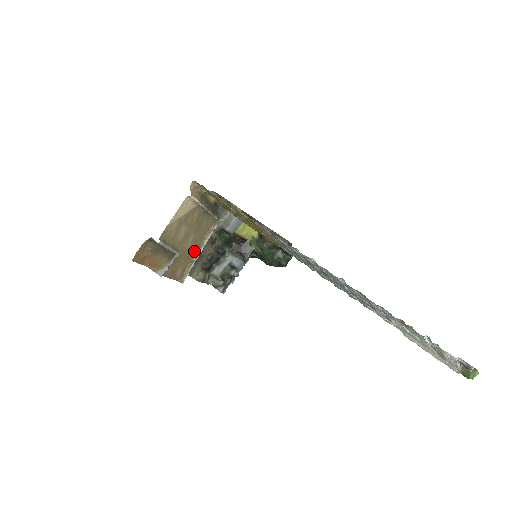
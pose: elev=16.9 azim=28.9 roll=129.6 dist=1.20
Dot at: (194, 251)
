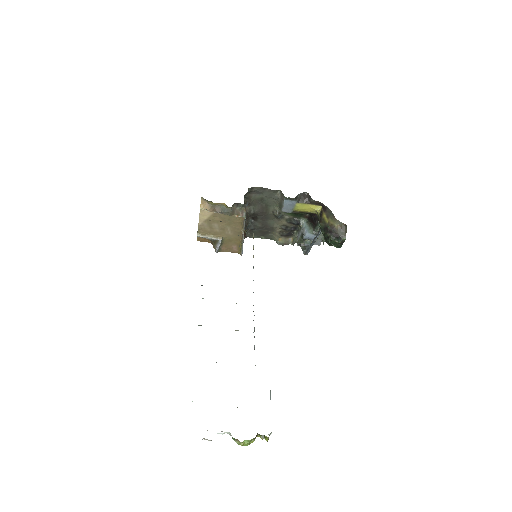
Dot at: (239, 235)
